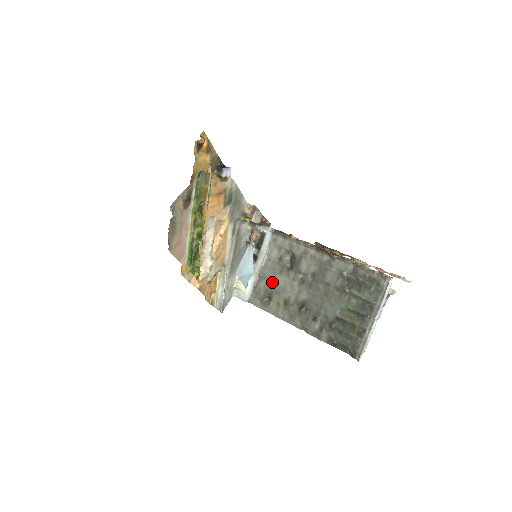
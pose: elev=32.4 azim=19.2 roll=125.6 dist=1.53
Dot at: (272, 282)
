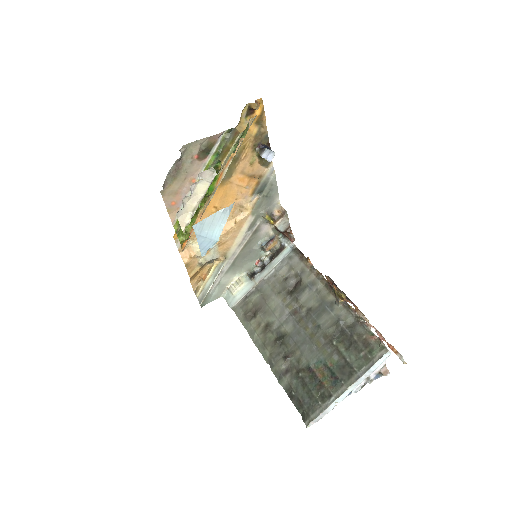
Dot at: (265, 299)
